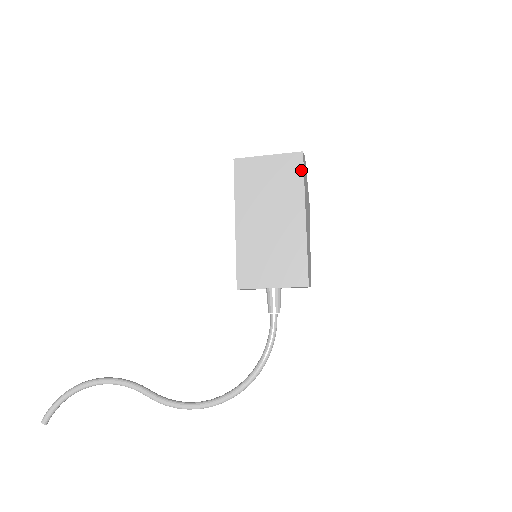
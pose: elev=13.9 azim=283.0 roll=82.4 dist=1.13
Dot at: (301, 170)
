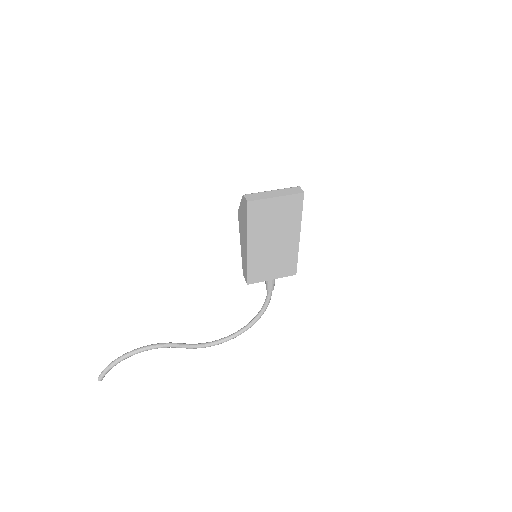
Dot at: (301, 206)
